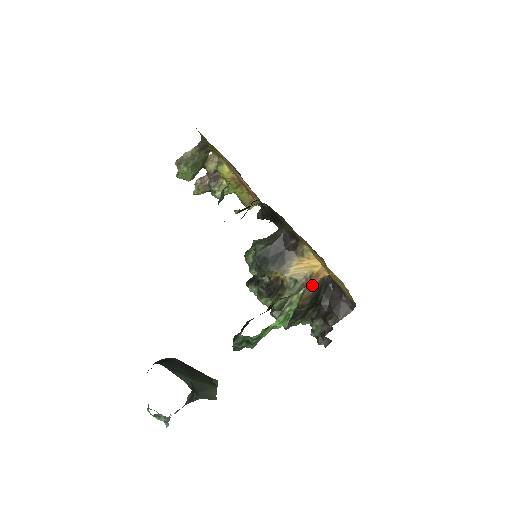
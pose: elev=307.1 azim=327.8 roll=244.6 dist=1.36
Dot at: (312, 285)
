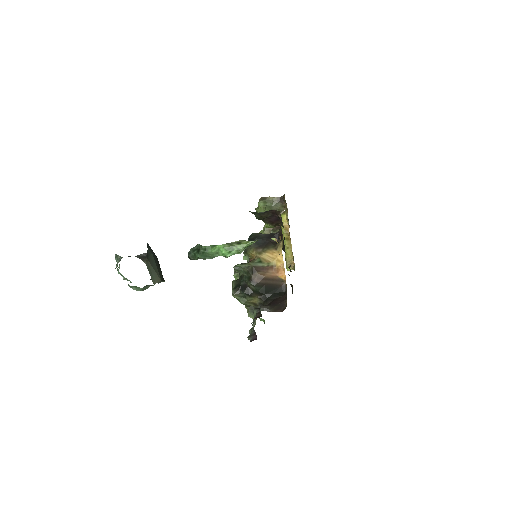
Dot at: (269, 272)
